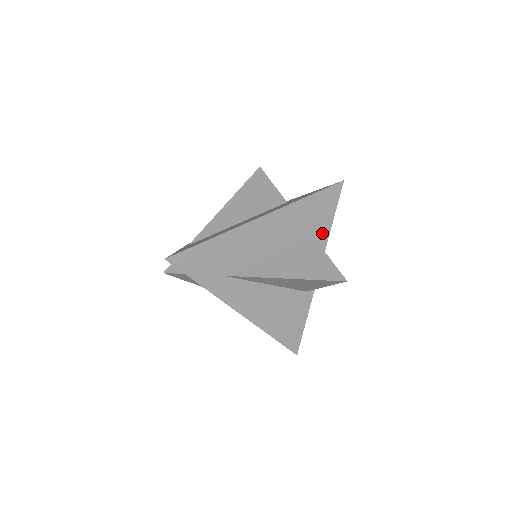
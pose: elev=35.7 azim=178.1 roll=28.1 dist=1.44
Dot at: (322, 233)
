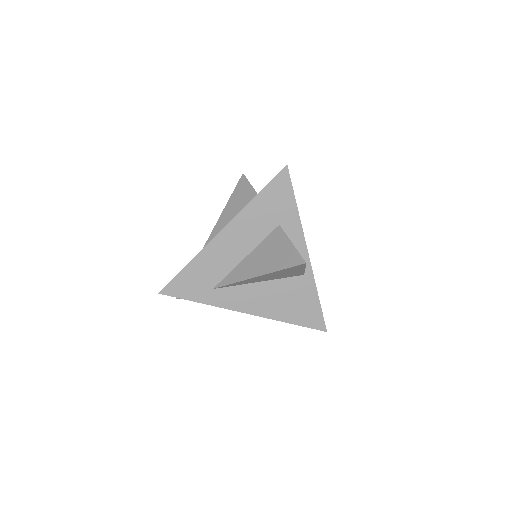
Dot at: (291, 219)
